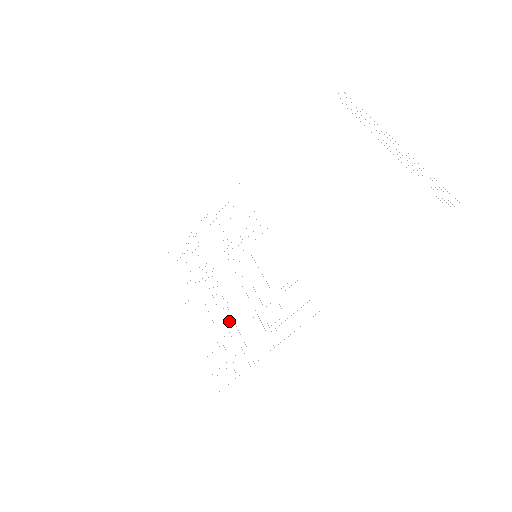
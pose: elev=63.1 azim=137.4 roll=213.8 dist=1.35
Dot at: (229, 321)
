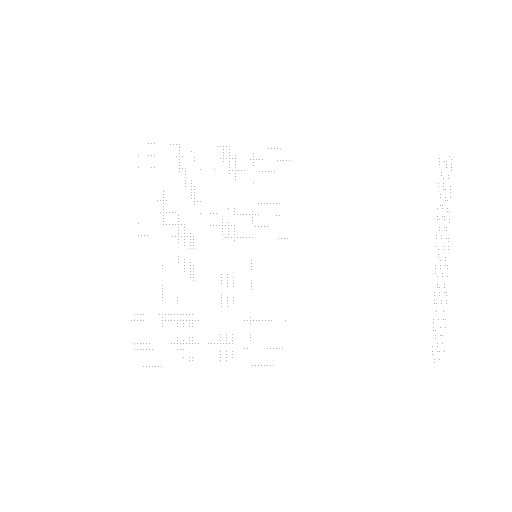
Dot at: occluded
